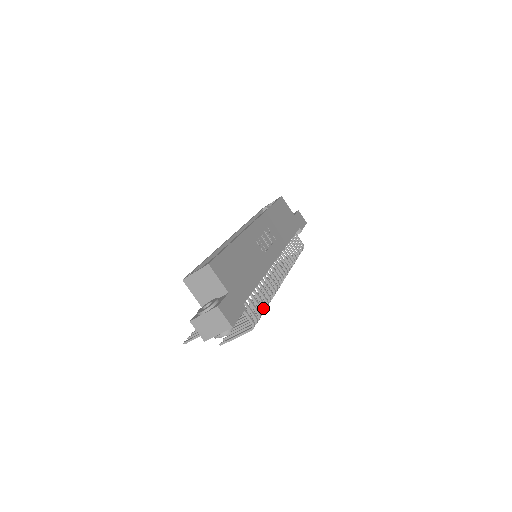
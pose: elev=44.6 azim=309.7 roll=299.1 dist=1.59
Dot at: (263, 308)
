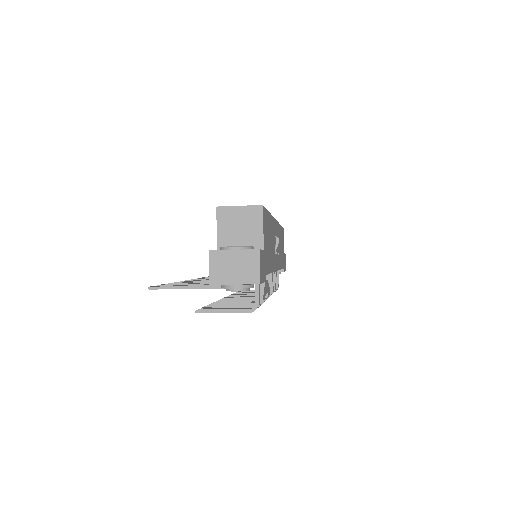
Dot at: occluded
